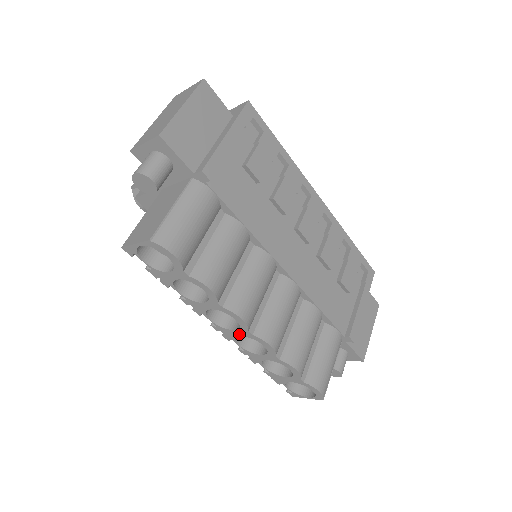
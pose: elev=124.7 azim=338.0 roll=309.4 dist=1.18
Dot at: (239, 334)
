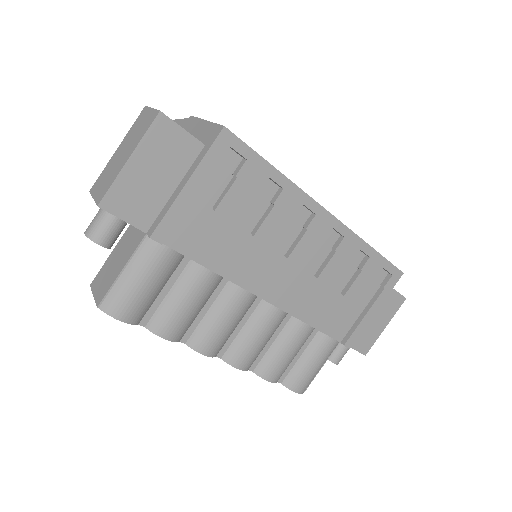
Dot at: occluded
